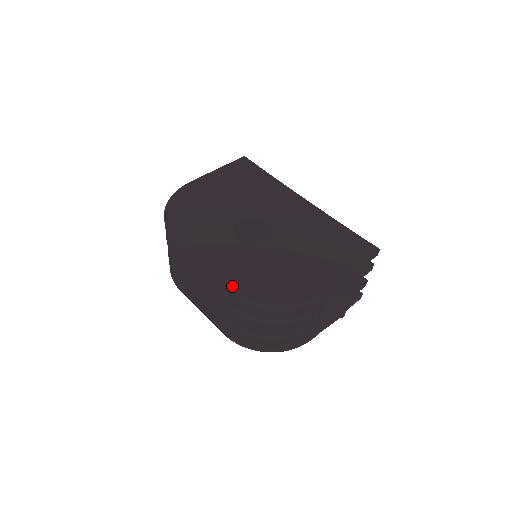
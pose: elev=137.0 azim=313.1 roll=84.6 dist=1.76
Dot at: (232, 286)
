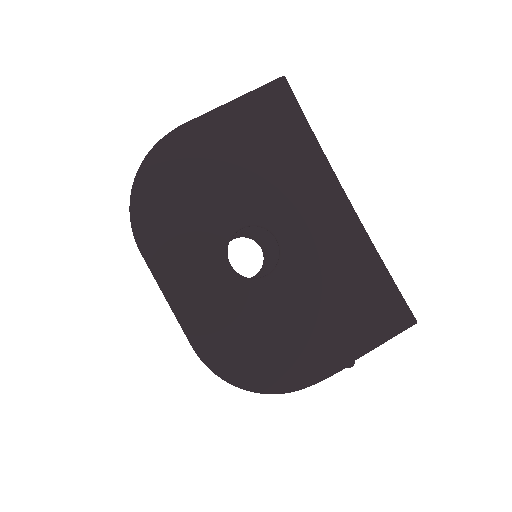
Dot at: (202, 351)
